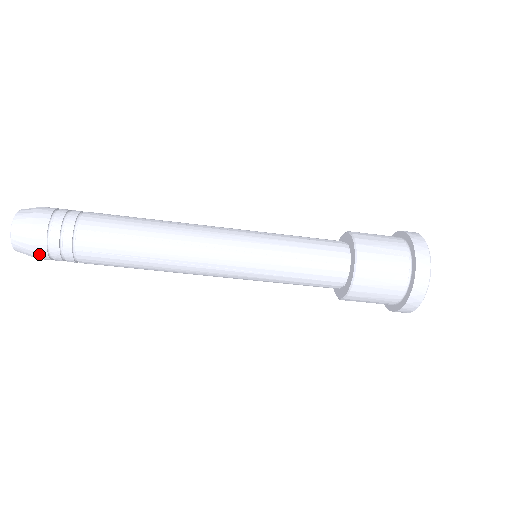
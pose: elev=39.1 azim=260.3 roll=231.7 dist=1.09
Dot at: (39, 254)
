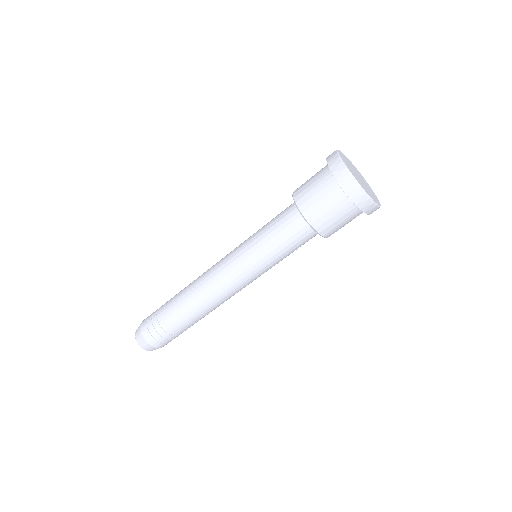
Dot at: (153, 343)
